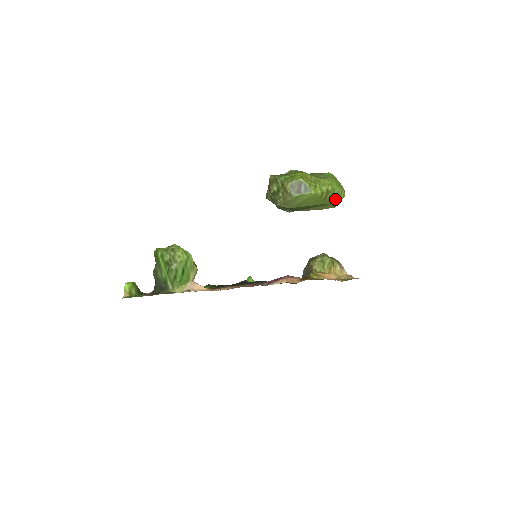
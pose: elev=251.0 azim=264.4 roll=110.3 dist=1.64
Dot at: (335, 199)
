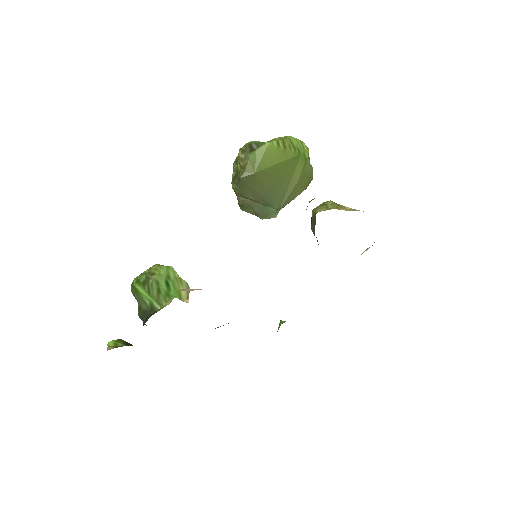
Dot at: (298, 150)
